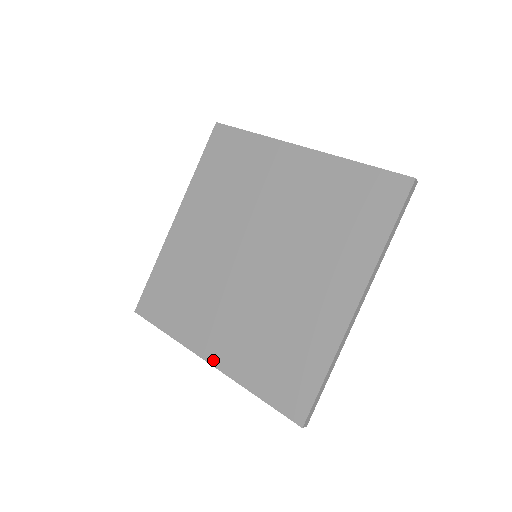
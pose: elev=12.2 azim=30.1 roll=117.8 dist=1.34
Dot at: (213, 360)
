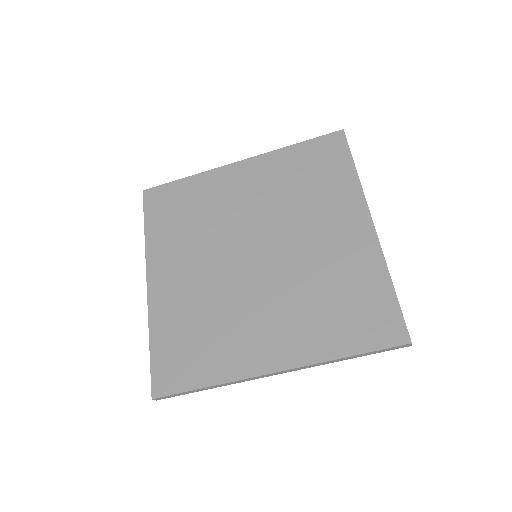
Dot at: (281, 365)
